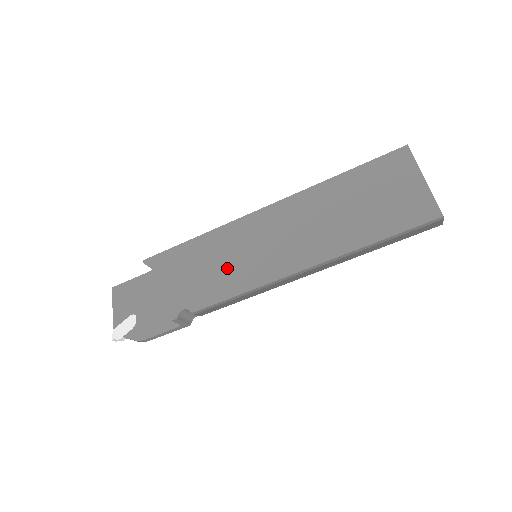
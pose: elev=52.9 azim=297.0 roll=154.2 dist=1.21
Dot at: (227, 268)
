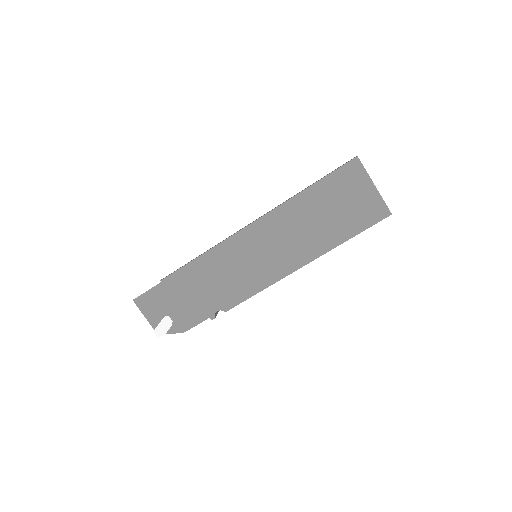
Dot at: (241, 275)
